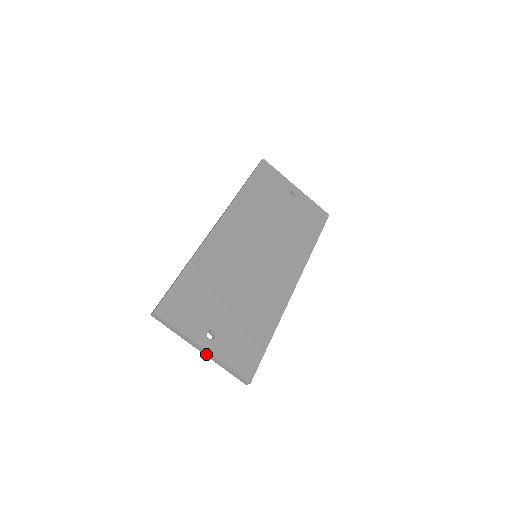
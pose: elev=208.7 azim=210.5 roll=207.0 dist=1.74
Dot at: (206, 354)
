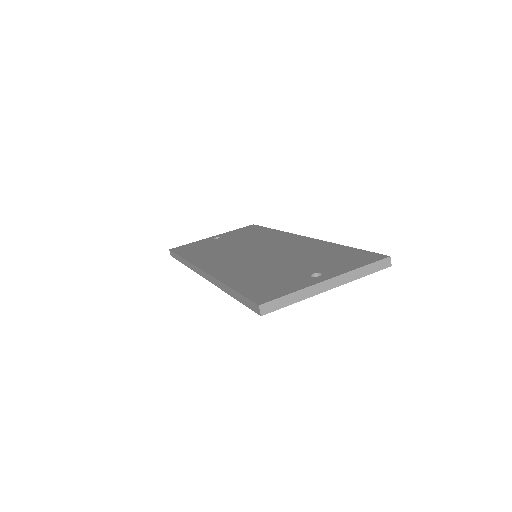
Dot at: (337, 284)
